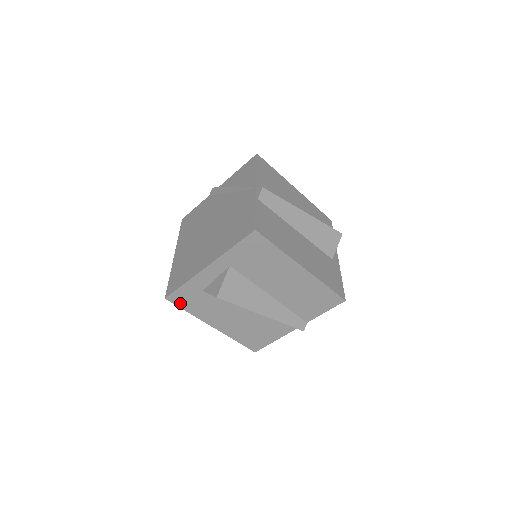
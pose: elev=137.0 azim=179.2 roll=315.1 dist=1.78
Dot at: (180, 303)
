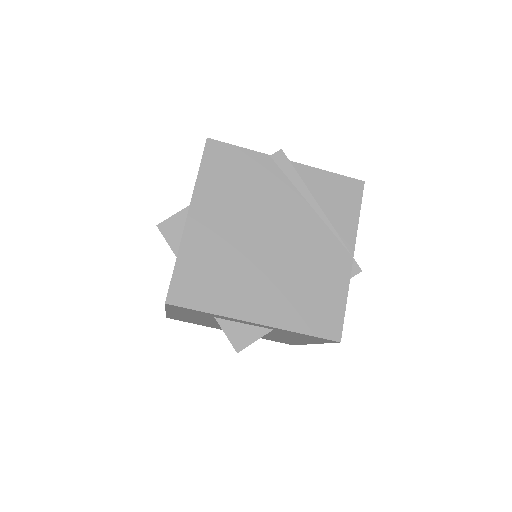
Dot at: (173, 307)
